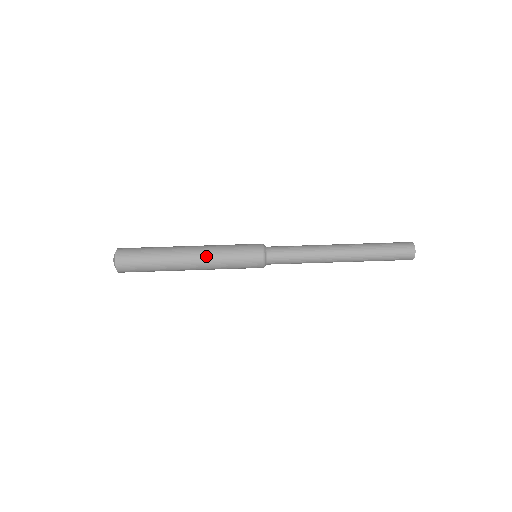
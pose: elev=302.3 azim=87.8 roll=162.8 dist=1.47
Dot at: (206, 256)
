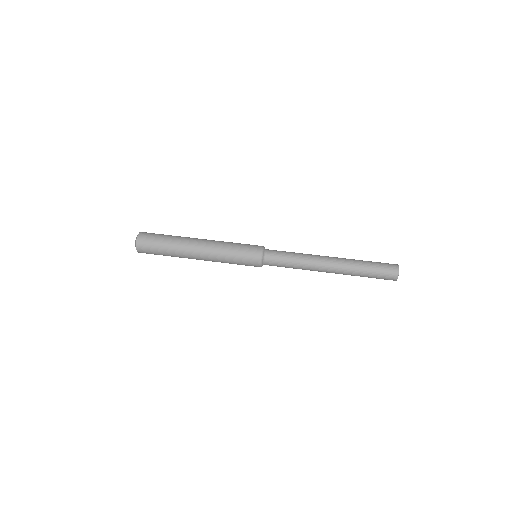
Dot at: (212, 258)
